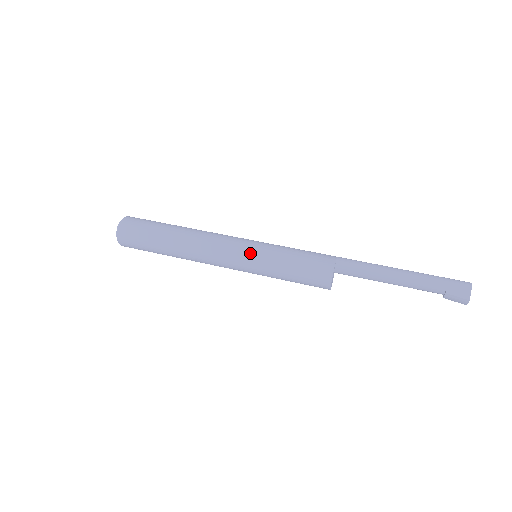
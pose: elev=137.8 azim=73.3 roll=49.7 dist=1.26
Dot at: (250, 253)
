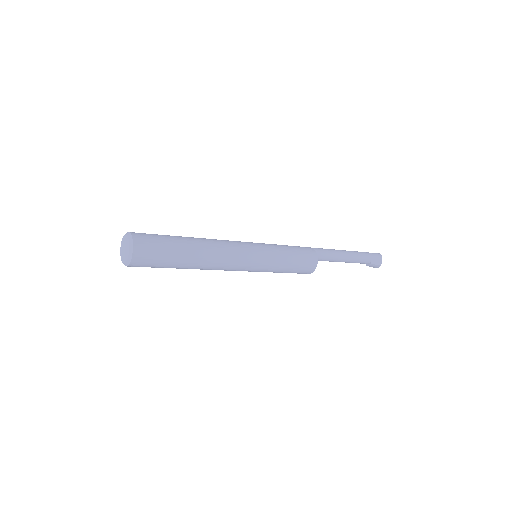
Dot at: (262, 257)
